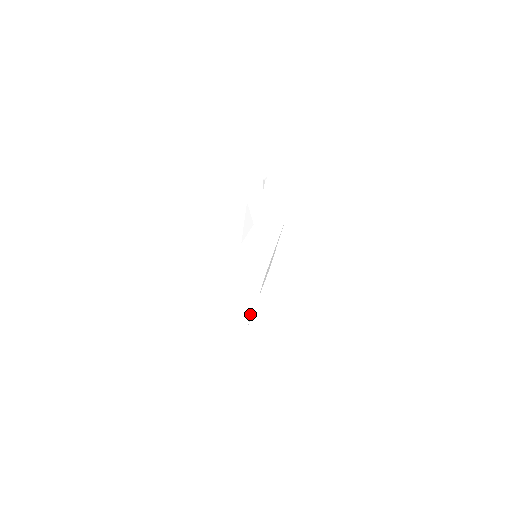
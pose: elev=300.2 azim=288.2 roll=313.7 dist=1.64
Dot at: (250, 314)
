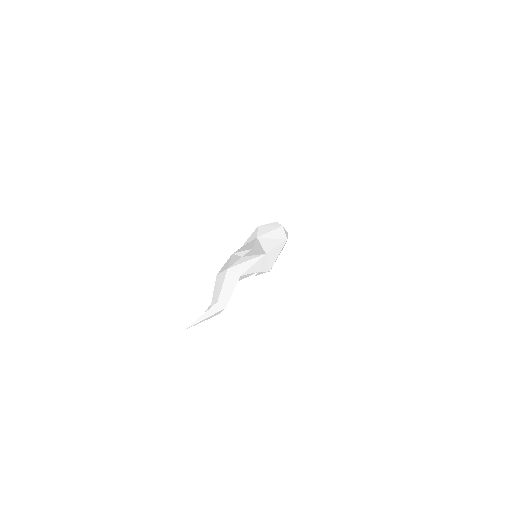
Dot at: (250, 249)
